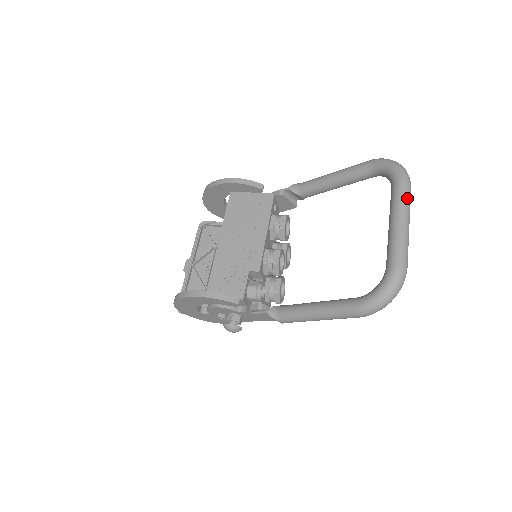
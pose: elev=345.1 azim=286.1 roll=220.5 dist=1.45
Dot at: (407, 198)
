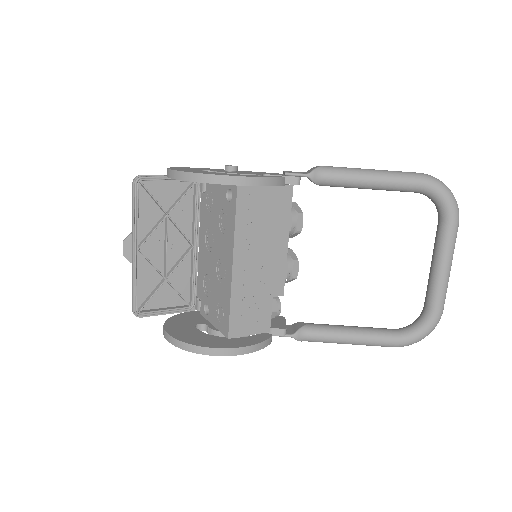
Dot at: occluded
